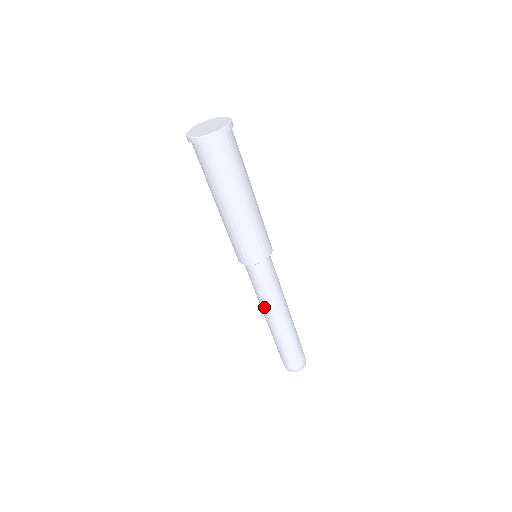
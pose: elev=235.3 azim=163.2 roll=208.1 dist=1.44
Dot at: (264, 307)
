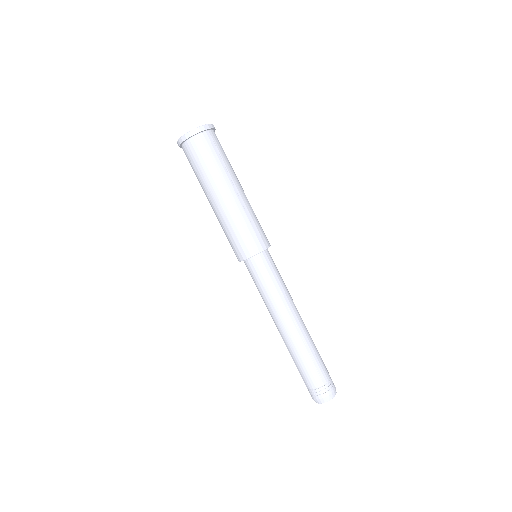
Dot at: (280, 310)
